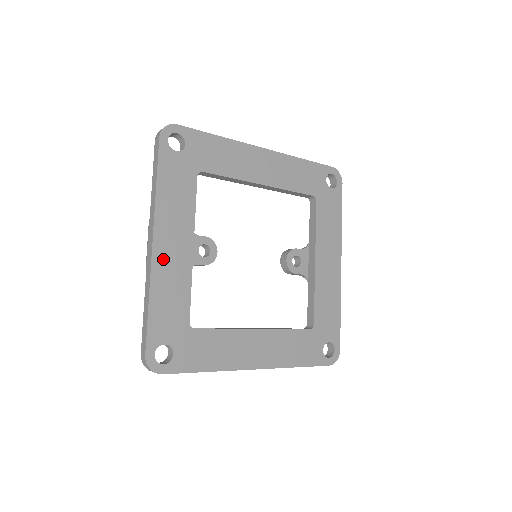
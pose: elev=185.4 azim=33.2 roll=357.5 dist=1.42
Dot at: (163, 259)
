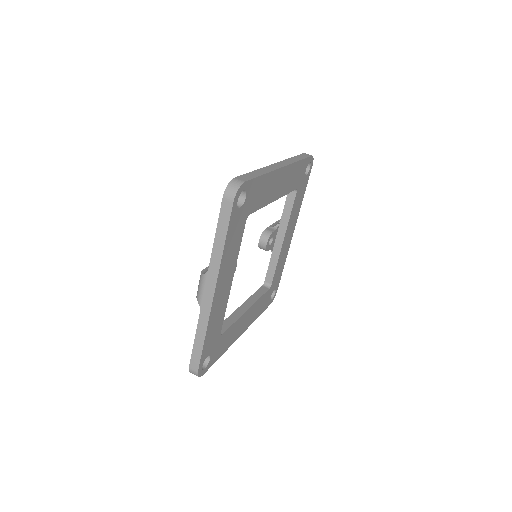
Dot at: (217, 302)
